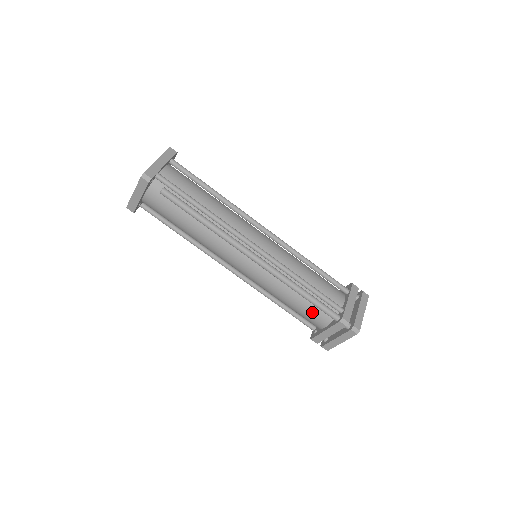
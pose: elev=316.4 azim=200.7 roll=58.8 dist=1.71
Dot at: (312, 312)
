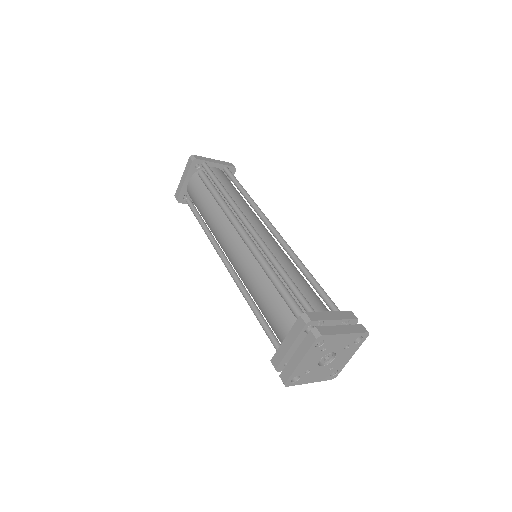
Dot at: (279, 312)
